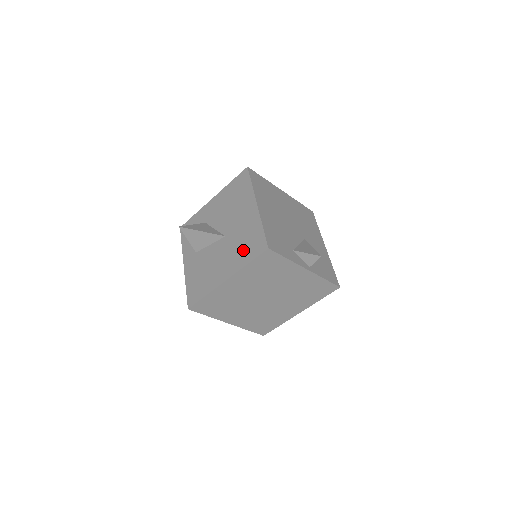
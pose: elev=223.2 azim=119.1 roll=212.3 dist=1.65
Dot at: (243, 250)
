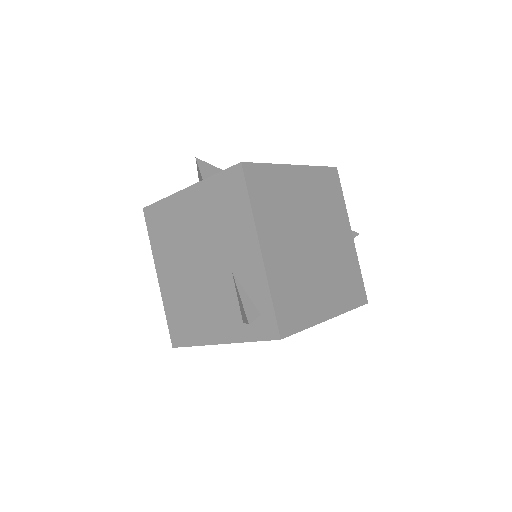
Dot at: occluded
